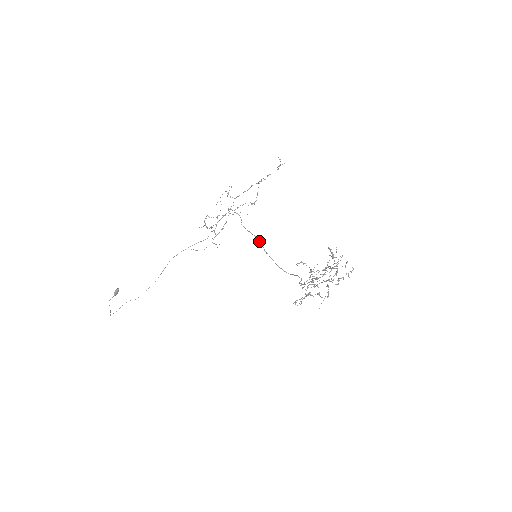
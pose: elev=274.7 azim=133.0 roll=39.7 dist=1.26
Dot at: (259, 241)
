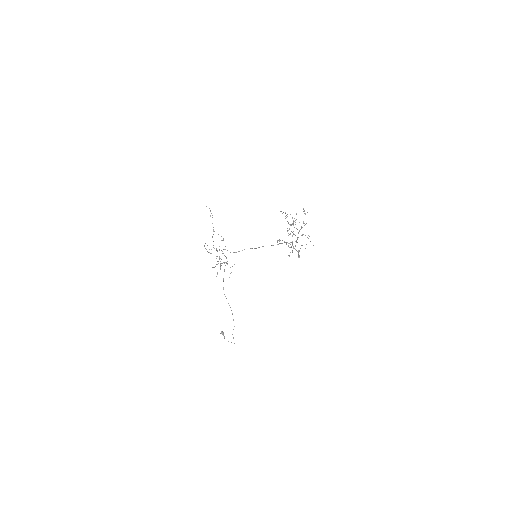
Dot at: occluded
